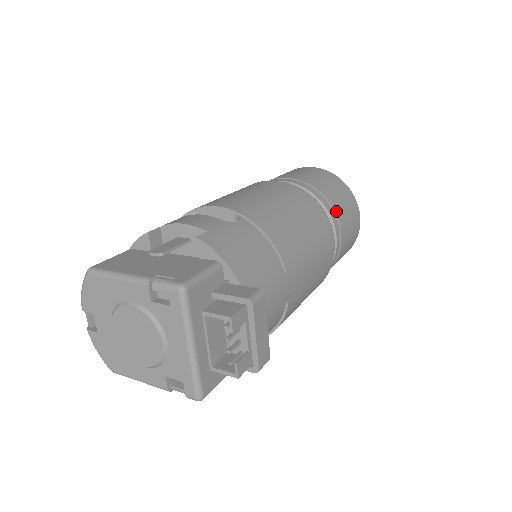
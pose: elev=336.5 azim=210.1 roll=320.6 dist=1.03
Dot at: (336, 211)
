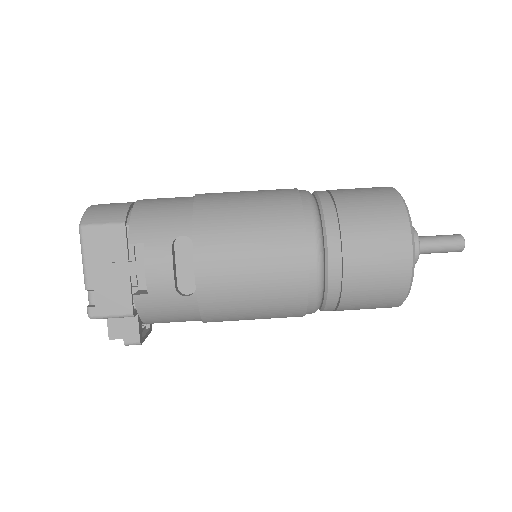
Dot at: (340, 309)
